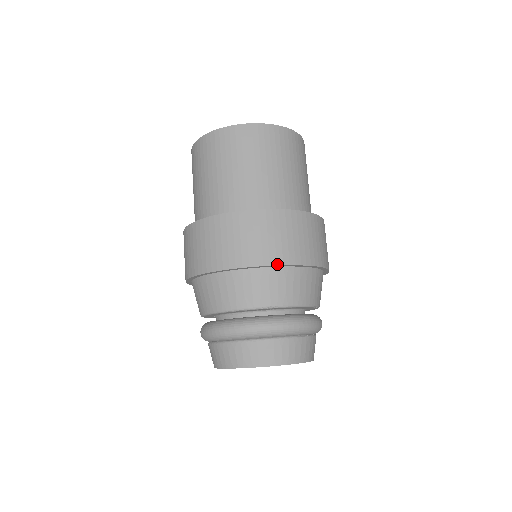
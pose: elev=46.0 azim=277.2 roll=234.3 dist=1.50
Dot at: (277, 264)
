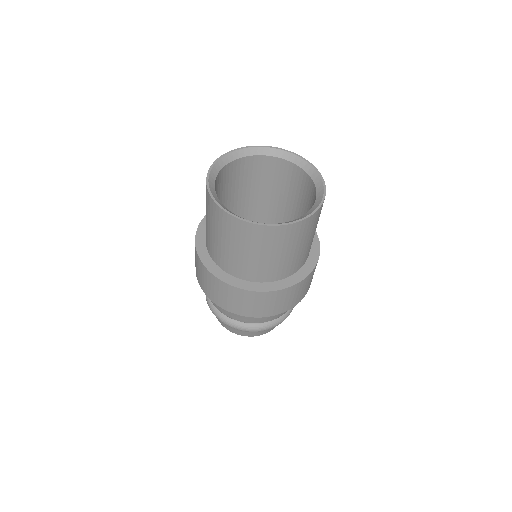
Dot at: (277, 314)
